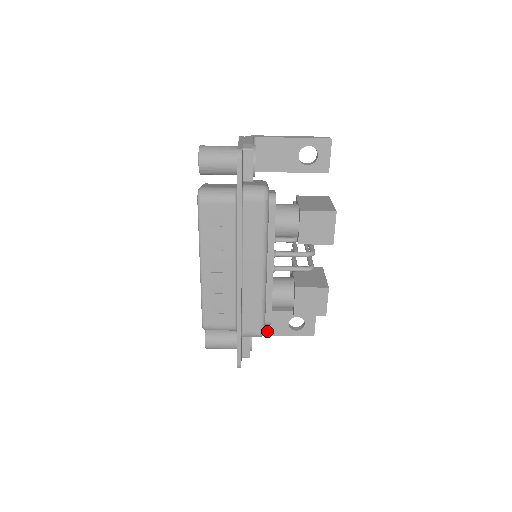
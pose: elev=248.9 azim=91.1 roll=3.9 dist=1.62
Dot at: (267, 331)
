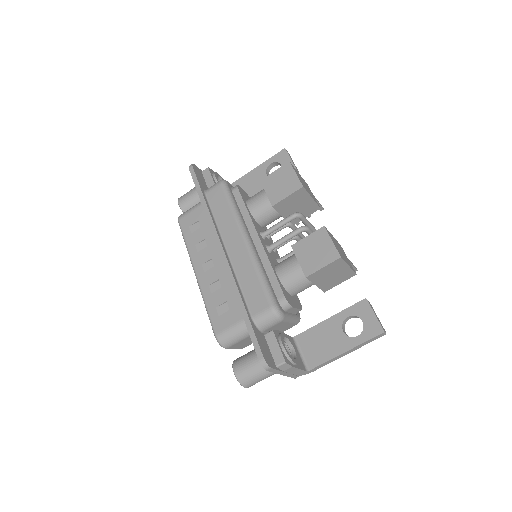
Dot at: (324, 355)
